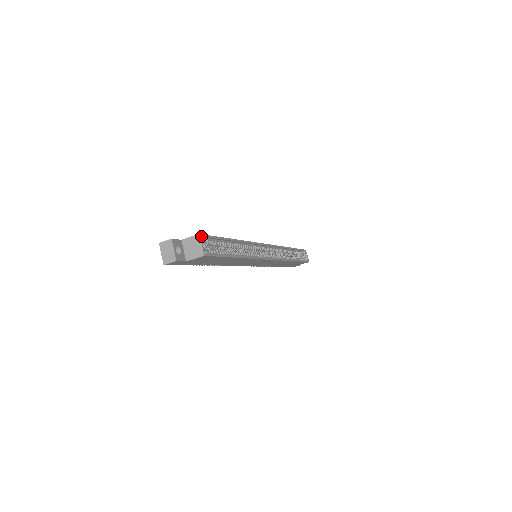
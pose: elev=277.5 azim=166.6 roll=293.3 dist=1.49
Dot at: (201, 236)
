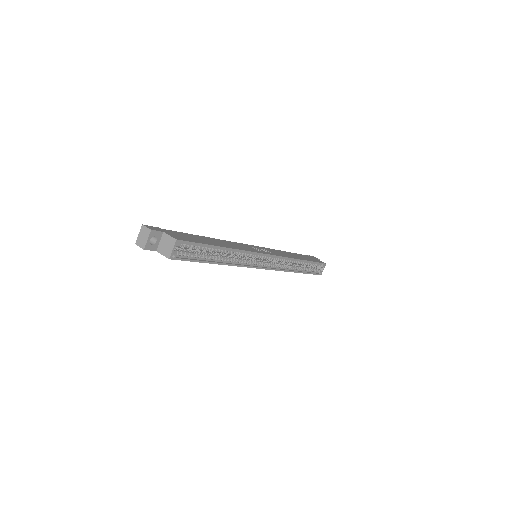
Dot at: (178, 241)
